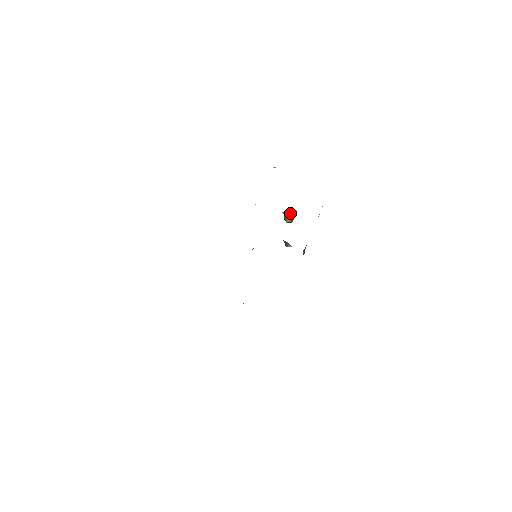
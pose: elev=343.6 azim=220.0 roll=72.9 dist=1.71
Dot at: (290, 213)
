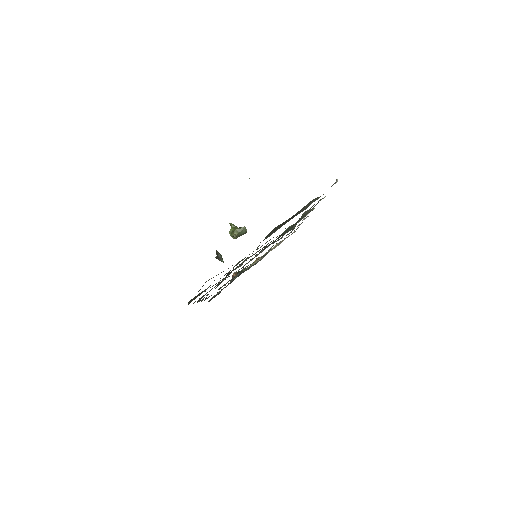
Dot at: (243, 229)
